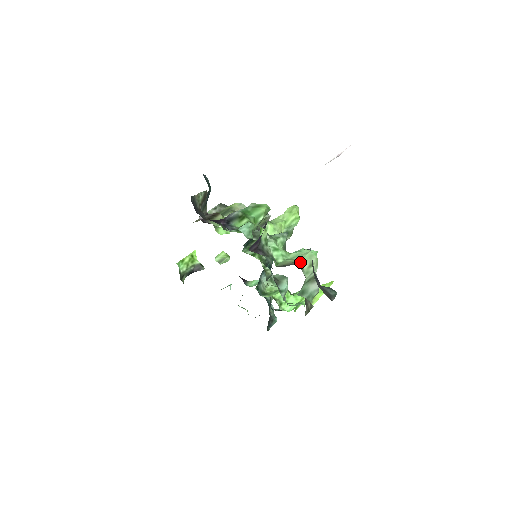
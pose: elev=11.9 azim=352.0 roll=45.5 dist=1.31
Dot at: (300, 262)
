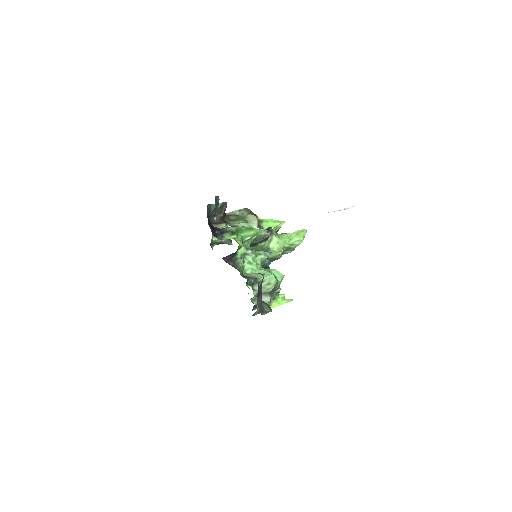
Dot at: (260, 279)
